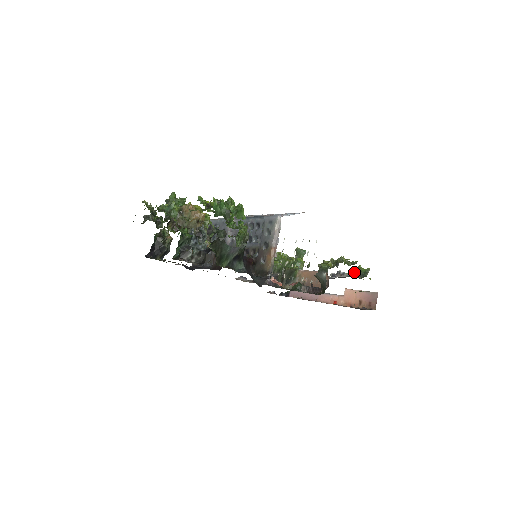
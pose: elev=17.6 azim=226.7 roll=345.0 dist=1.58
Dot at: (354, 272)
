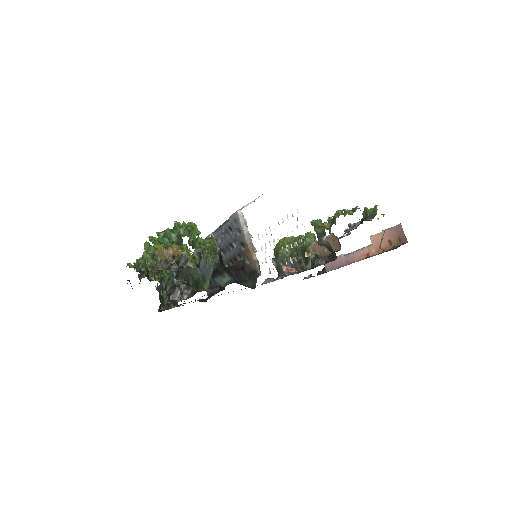
Dot at: (364, 217)
